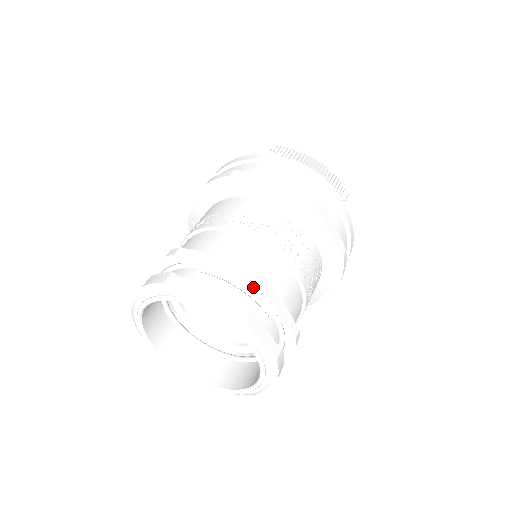
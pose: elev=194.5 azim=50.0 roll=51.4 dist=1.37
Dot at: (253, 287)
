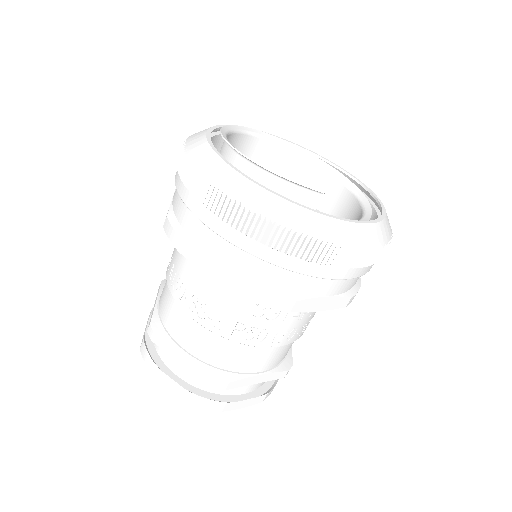
Dot at: occluded
